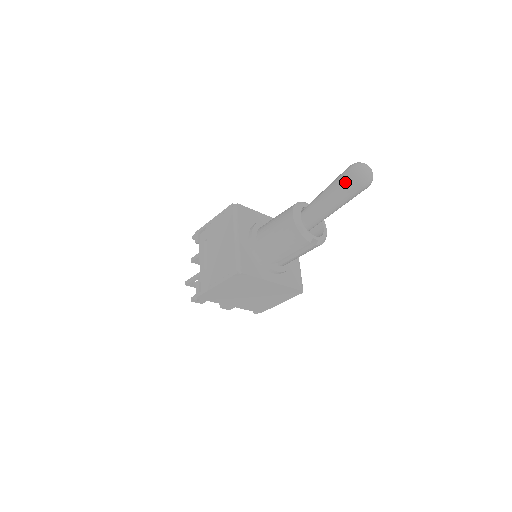
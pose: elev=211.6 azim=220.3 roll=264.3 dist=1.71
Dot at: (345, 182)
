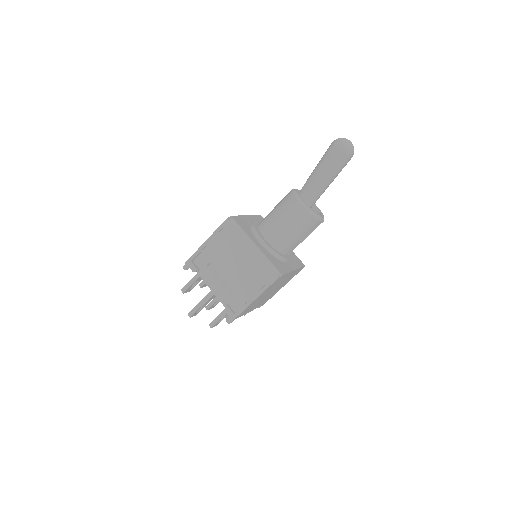
Dot at: (338, 159)
